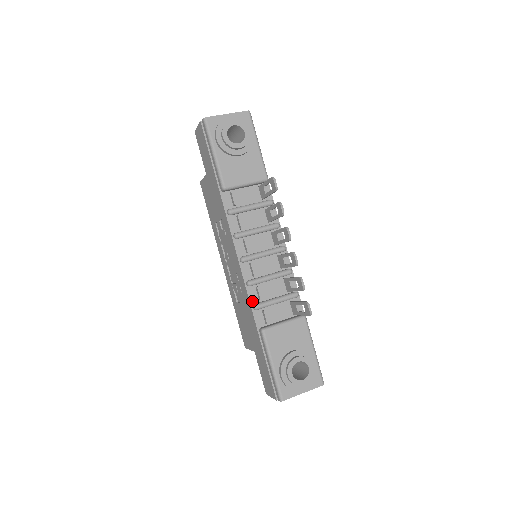
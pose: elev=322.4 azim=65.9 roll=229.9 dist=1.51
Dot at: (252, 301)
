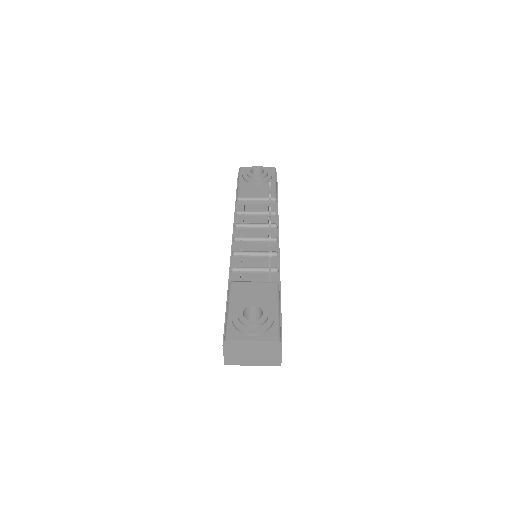
Dot at: (232, 266)
